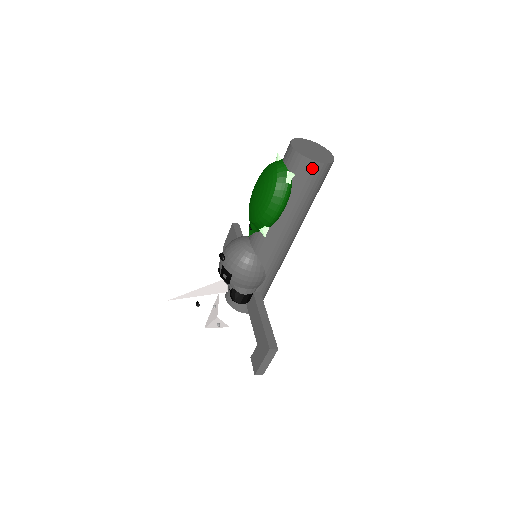
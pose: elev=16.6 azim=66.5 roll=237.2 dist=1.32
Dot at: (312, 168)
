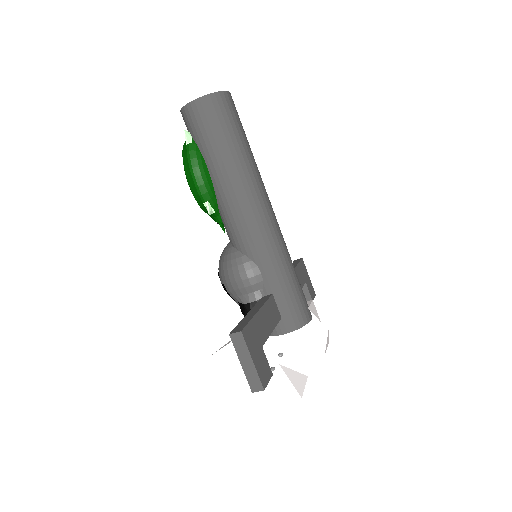
Dot at: (193, 111)
